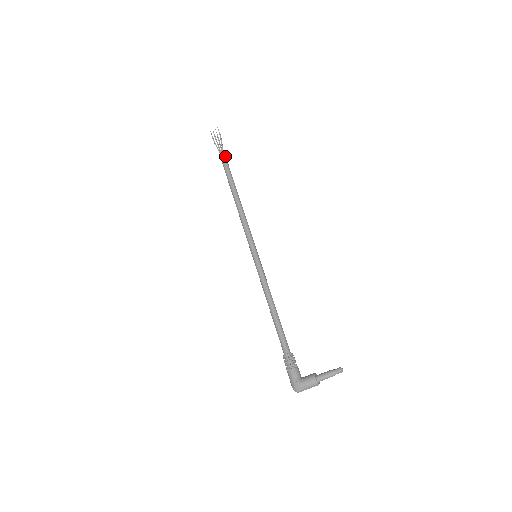
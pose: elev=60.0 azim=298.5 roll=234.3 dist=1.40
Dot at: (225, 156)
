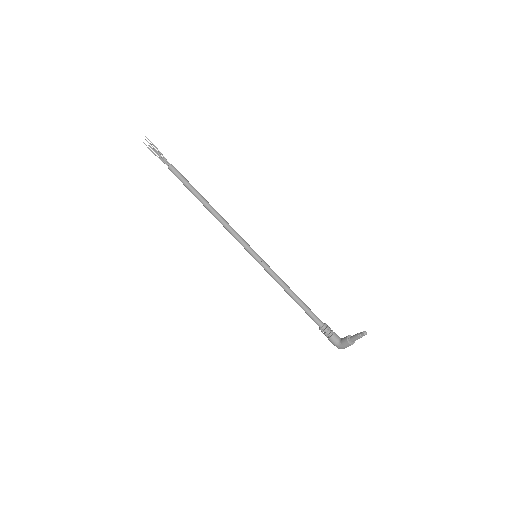
Dot at: (172, 167)
